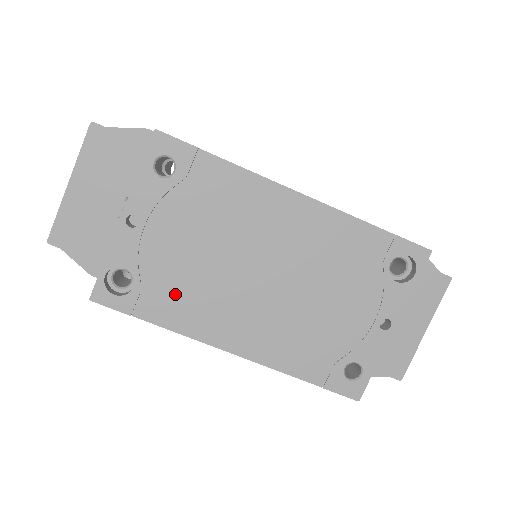
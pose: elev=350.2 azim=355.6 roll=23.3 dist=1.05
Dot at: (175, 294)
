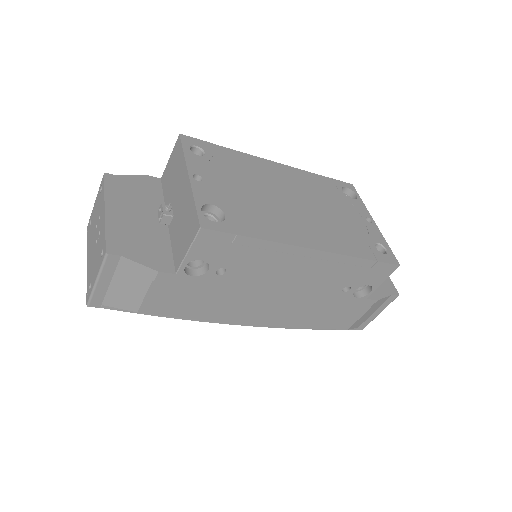
Dot at: (254, 217)
